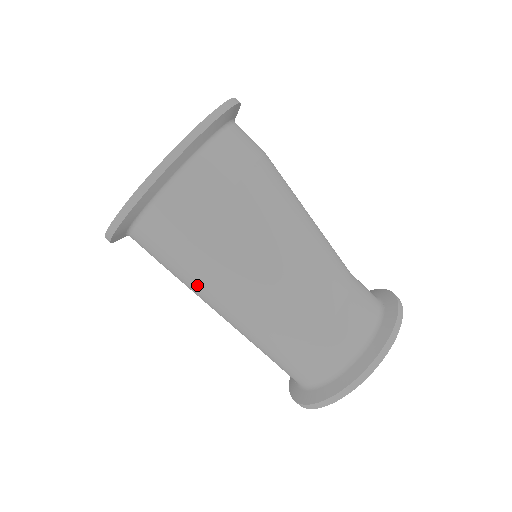
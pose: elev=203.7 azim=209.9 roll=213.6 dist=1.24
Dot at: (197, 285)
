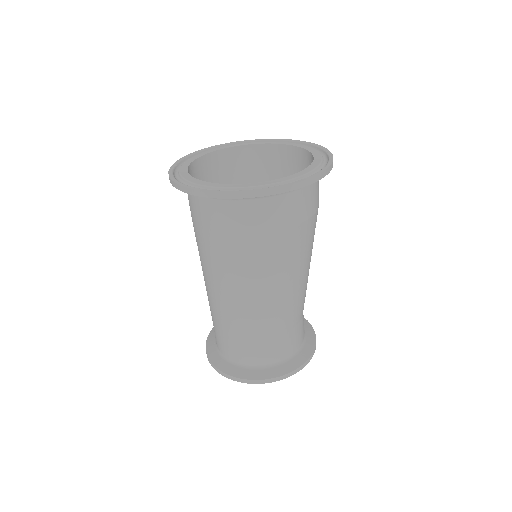
Dot at: (214, 260)
